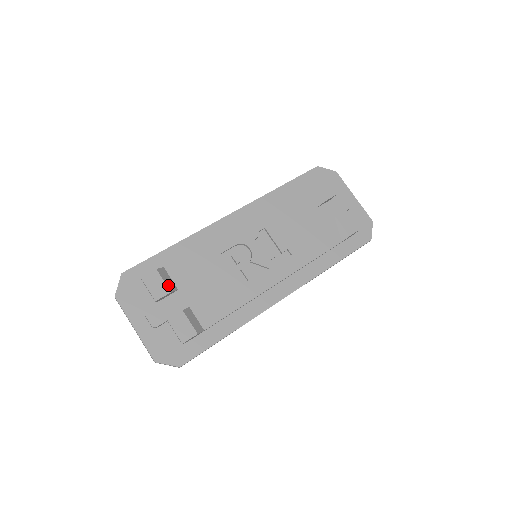
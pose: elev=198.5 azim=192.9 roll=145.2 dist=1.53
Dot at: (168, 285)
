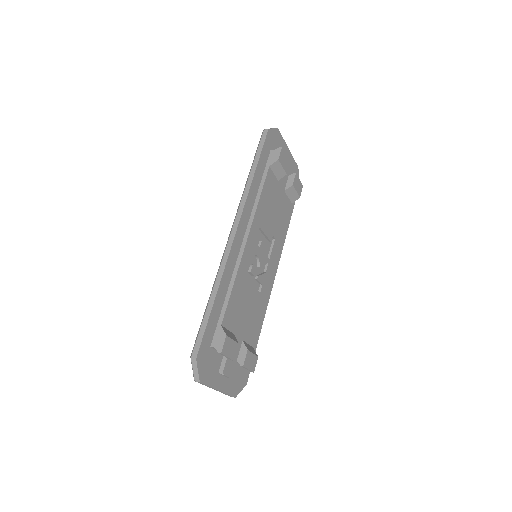
Dot at: (235, 340)
